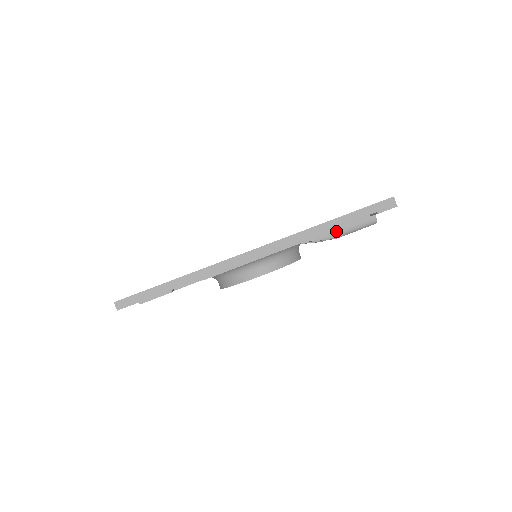
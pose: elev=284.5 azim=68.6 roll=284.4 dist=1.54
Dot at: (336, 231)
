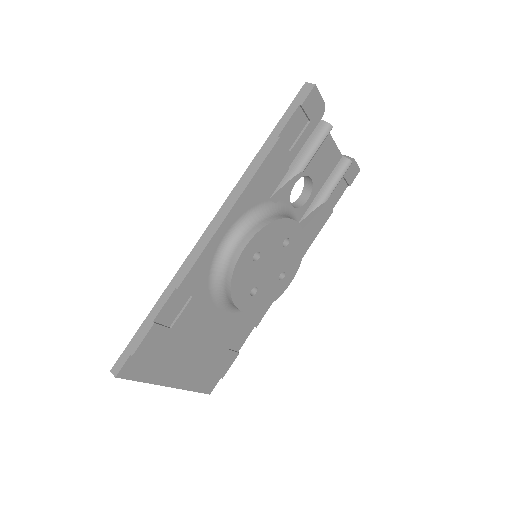
Dot at: (295, 164)
